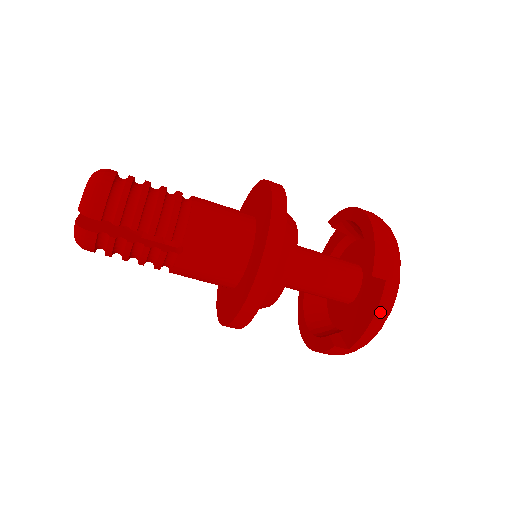
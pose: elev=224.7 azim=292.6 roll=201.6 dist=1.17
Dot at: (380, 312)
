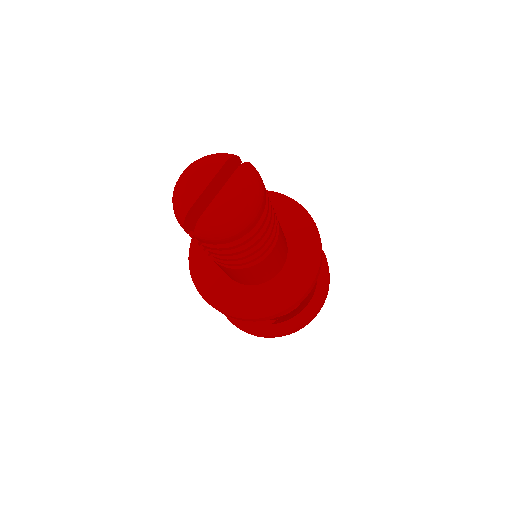
Dot at: (245, 331)
